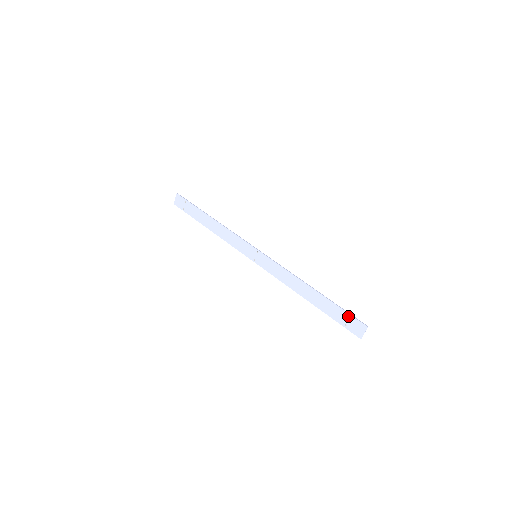
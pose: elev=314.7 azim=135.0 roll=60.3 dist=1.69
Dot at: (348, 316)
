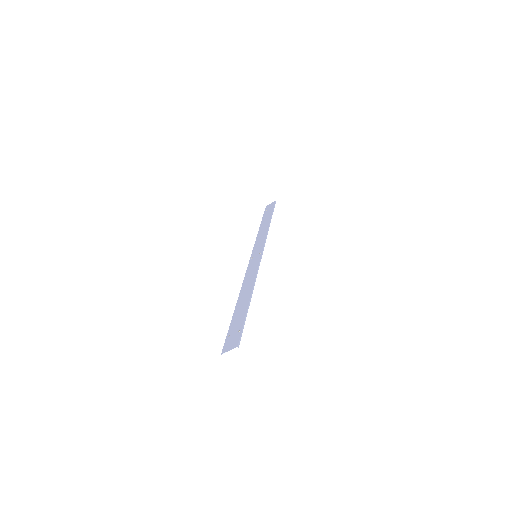
Dot at: (240, 329)
